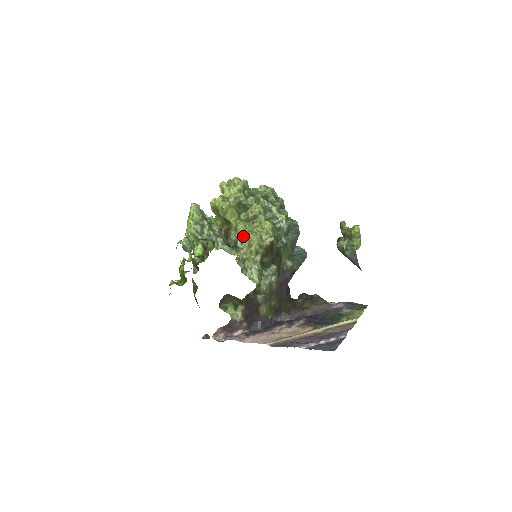
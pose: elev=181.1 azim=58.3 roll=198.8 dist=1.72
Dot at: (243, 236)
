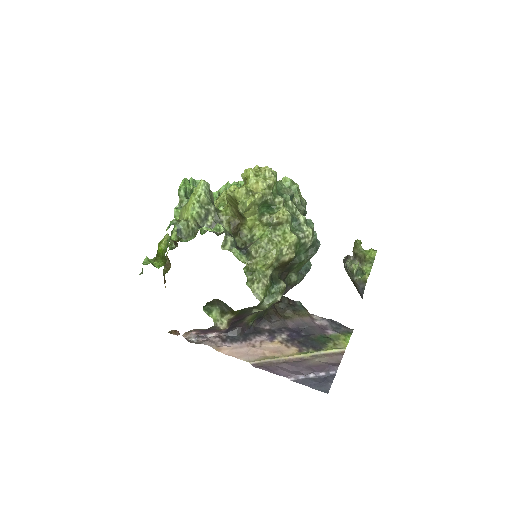
Dot at: (261, 244)
